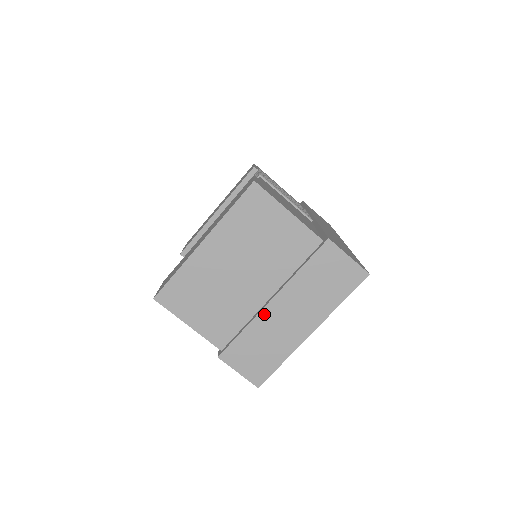
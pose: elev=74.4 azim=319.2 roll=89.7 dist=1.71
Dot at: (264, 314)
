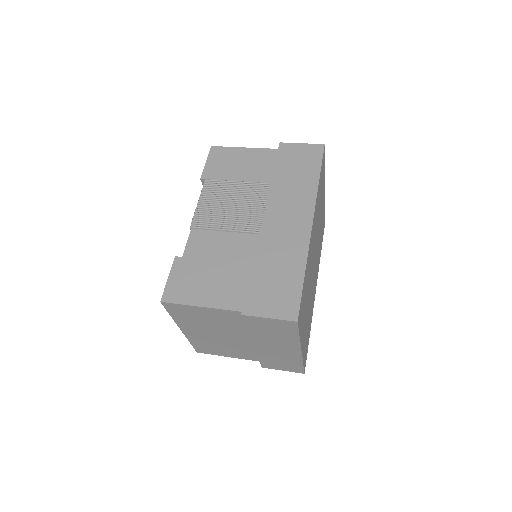
Dot at: (259, 350)
